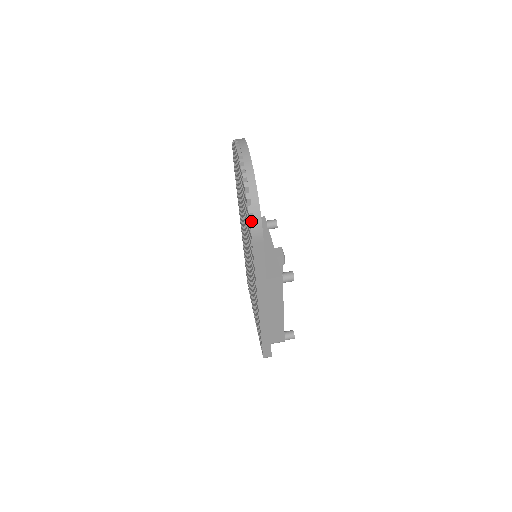
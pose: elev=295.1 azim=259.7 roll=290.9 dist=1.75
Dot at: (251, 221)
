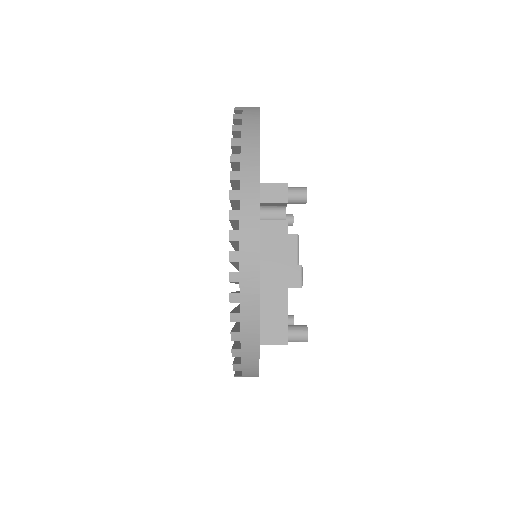
Dot at: occluded
